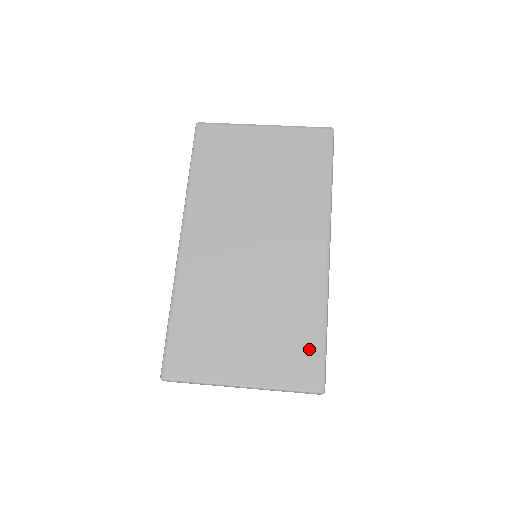
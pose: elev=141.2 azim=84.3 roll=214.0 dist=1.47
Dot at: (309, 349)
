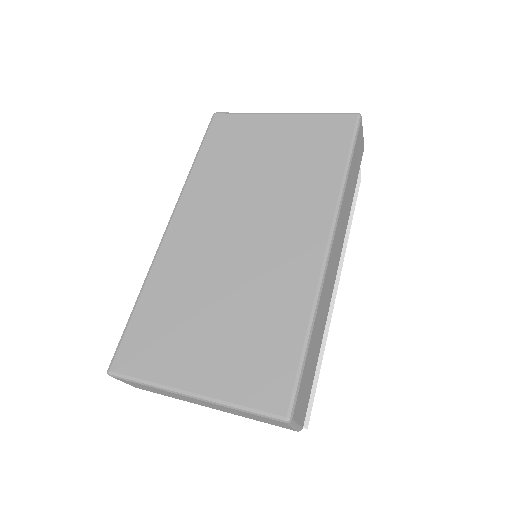
Dot at: (281, 361)
